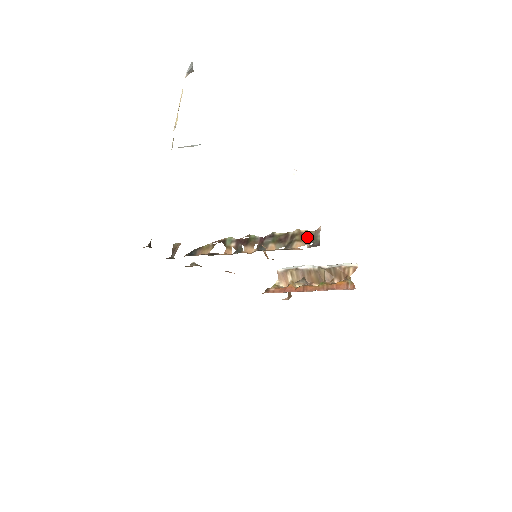
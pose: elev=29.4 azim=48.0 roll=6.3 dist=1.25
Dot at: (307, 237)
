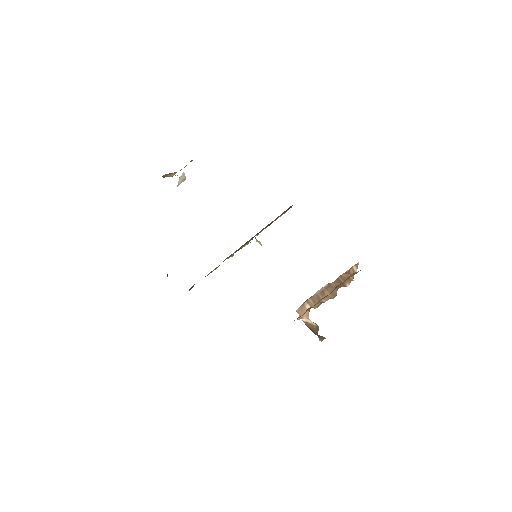
Dot at: (285, 212)
